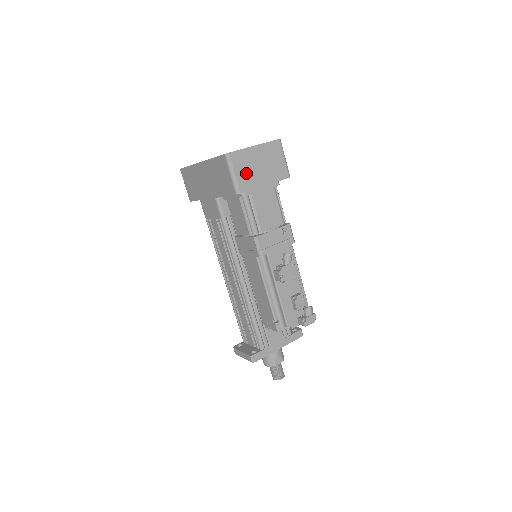
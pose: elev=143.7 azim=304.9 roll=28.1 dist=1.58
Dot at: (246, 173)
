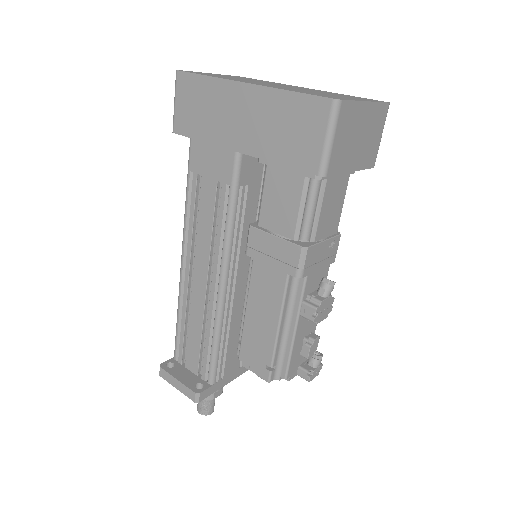
Dot at: (344, 144)
